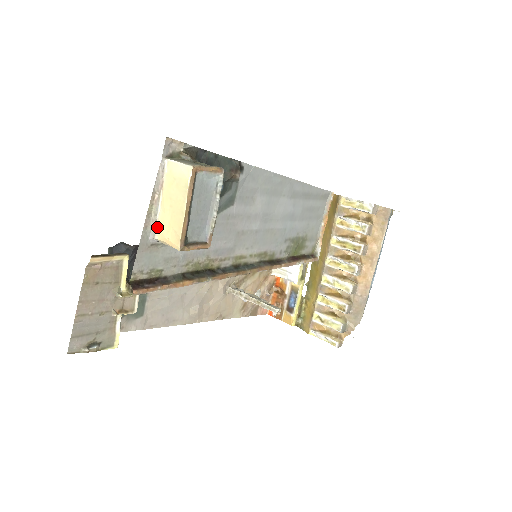
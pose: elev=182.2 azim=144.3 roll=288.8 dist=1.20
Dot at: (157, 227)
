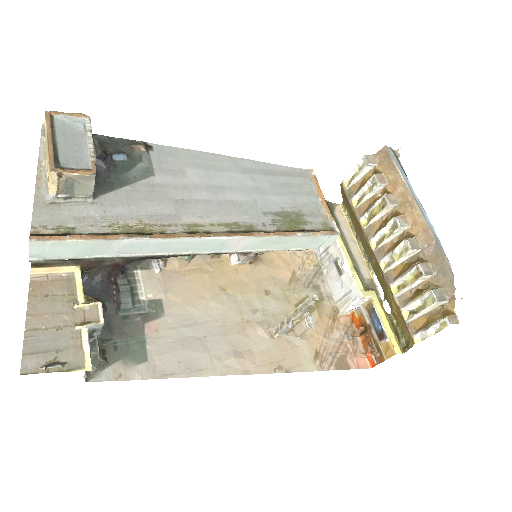
Dot at: (48, 184)
